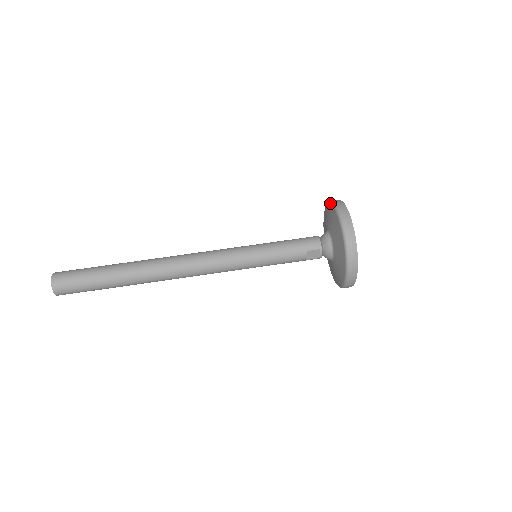
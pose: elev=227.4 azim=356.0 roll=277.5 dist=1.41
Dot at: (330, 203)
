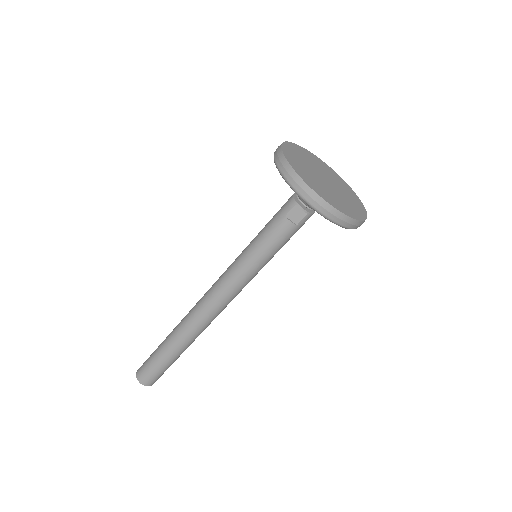
Dot at: occluded
